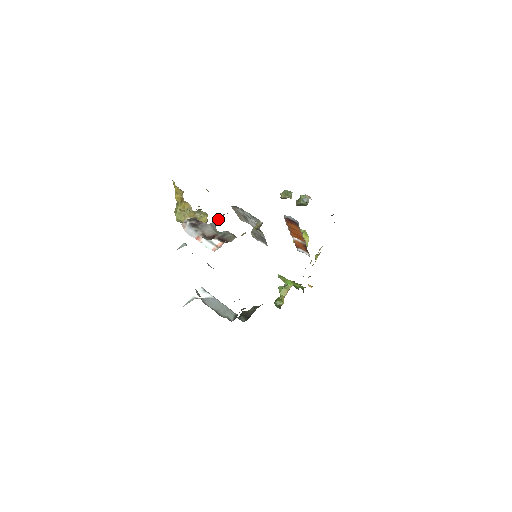
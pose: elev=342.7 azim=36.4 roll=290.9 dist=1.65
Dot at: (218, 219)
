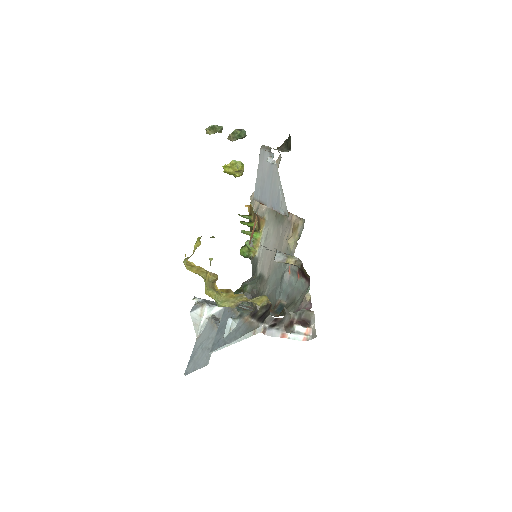
Dot at: occluded
